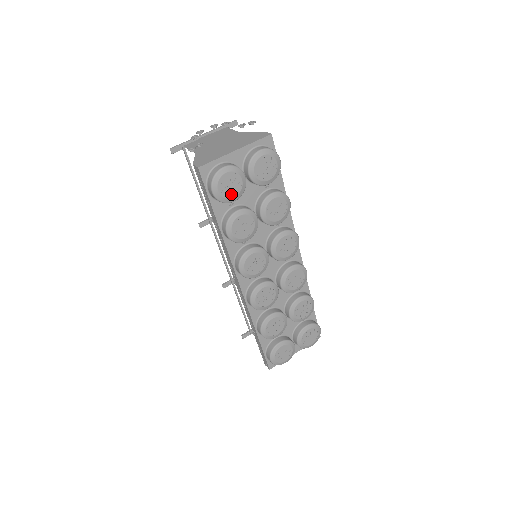
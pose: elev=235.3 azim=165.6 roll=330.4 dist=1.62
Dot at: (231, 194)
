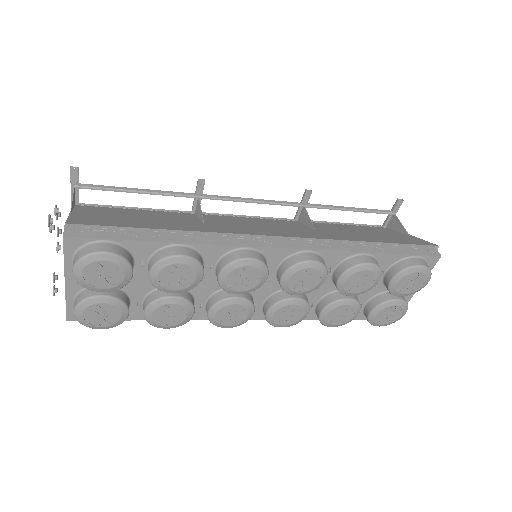
Dot at: (115, 316)
